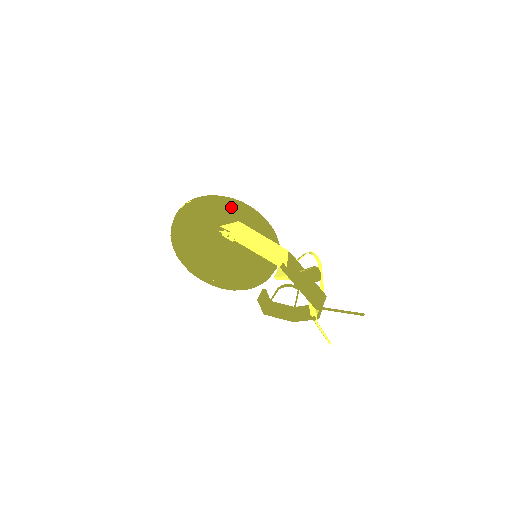
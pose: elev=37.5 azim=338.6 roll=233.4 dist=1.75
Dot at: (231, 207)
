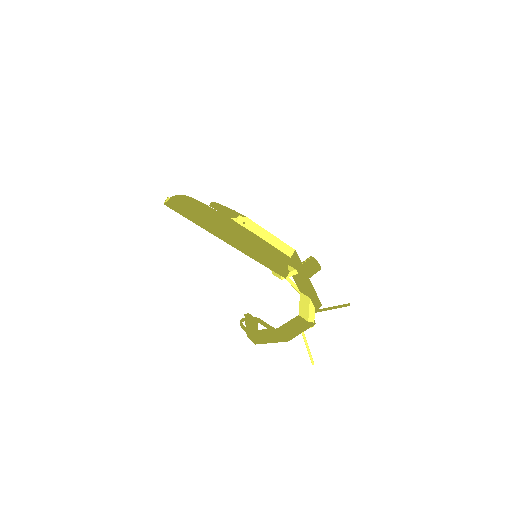
Dot at: occluded
